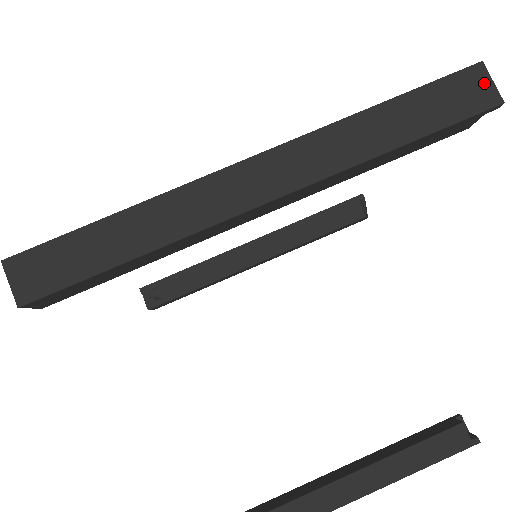
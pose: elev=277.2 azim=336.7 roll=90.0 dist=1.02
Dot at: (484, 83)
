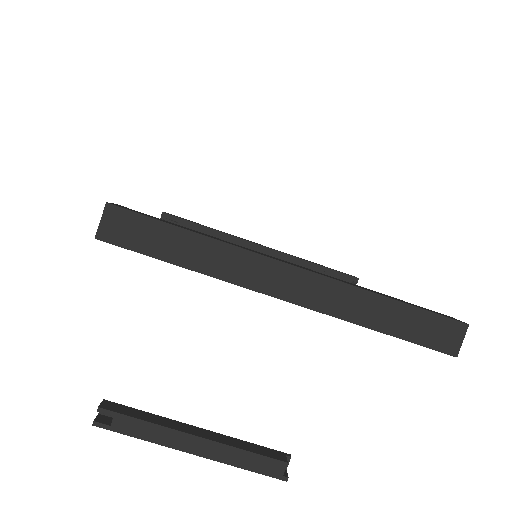
Dot at: (458, 337)
